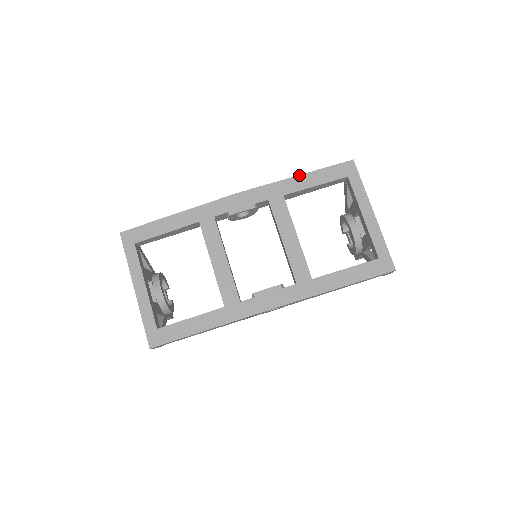
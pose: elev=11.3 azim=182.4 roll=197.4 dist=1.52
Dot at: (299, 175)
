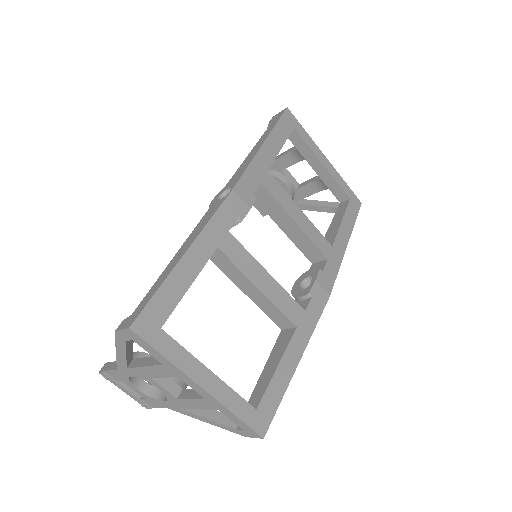
Dot at: (265, 141)
